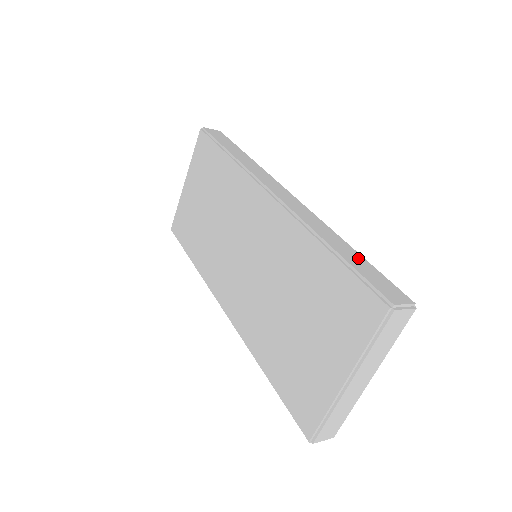
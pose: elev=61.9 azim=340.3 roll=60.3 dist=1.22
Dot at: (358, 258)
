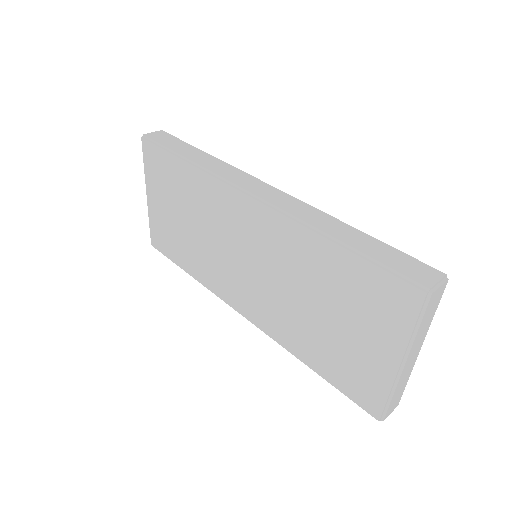
Dot at: (370, 242)
